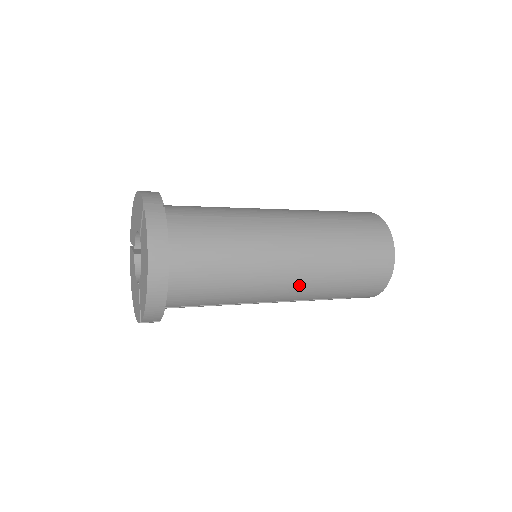
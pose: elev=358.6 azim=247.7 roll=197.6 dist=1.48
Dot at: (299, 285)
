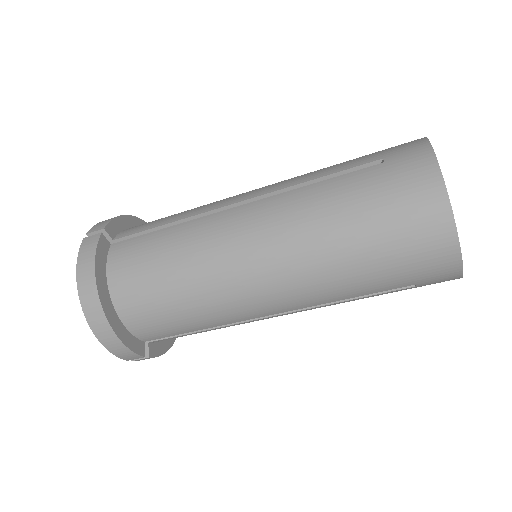
Dot at: (287, 286)
